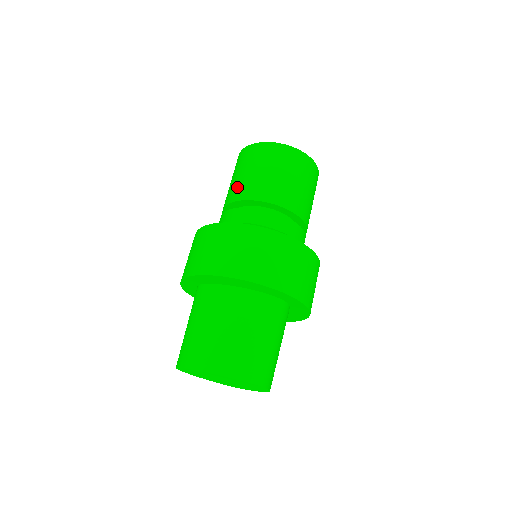
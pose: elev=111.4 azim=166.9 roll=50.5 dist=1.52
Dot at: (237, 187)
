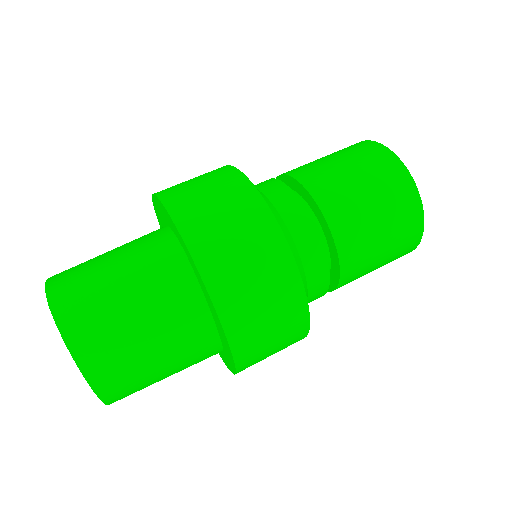
Dot at: occluded
